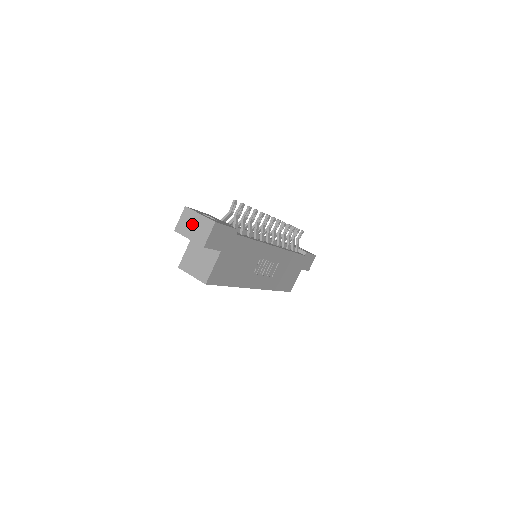
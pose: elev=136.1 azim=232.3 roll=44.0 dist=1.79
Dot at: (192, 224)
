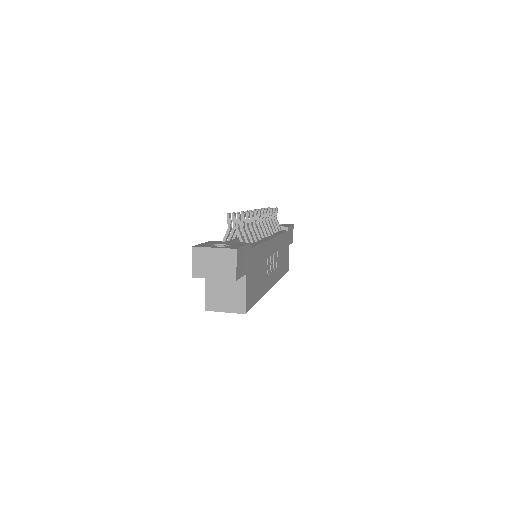
Dot at: (210, 262)
